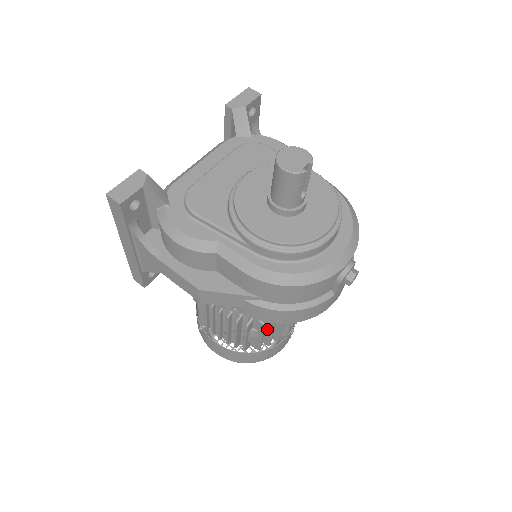
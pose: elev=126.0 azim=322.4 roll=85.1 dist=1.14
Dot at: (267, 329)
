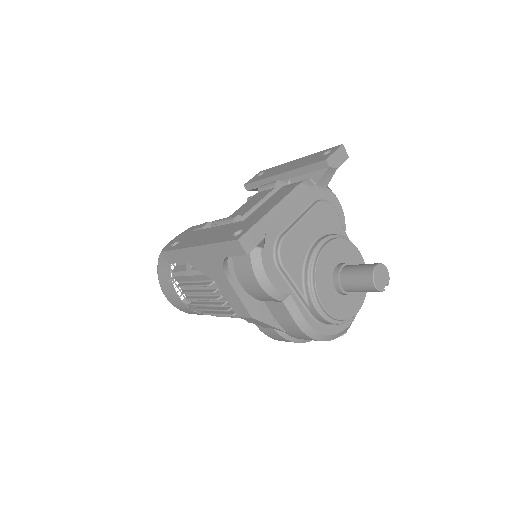
Dot at: occluded
